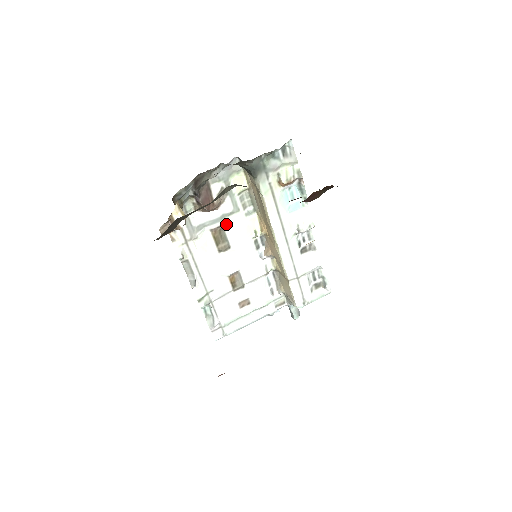
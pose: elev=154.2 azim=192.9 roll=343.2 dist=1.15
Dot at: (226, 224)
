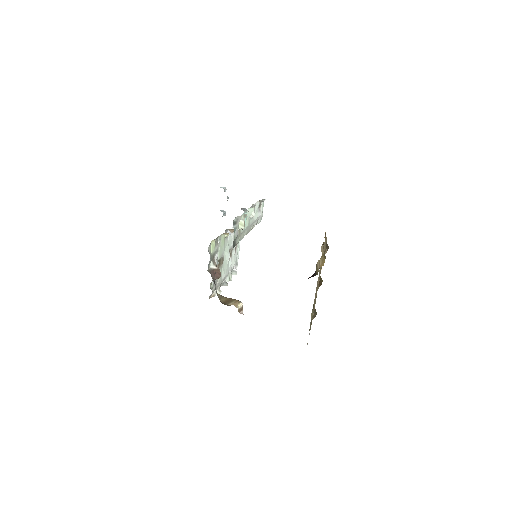
Dot at: (218, 258)
